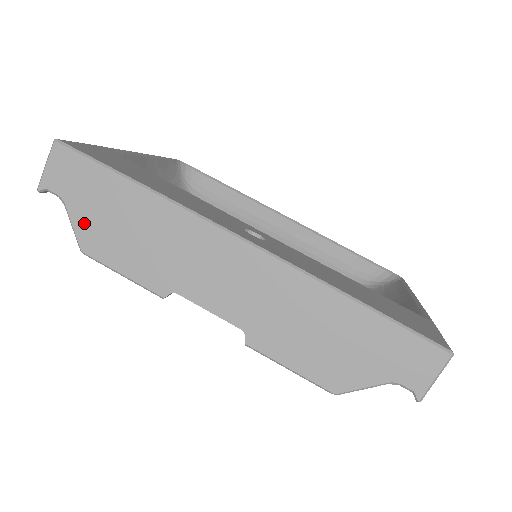
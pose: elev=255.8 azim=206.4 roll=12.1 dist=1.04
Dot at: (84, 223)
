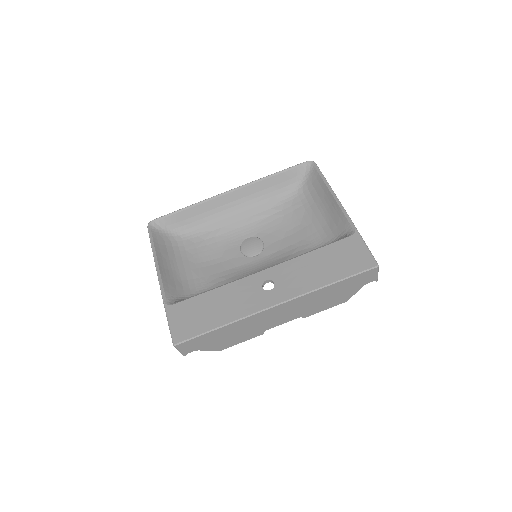
Dot at: (212, 347)
